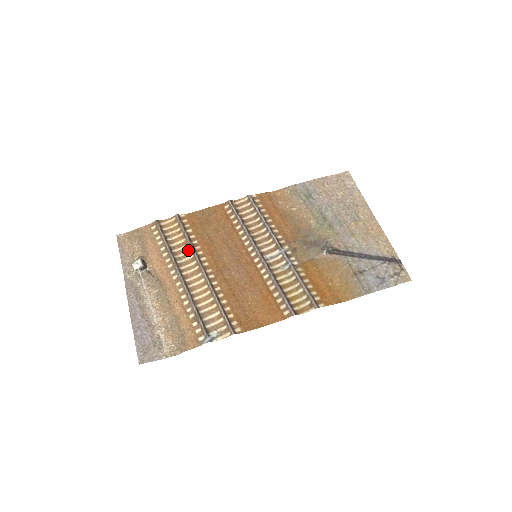
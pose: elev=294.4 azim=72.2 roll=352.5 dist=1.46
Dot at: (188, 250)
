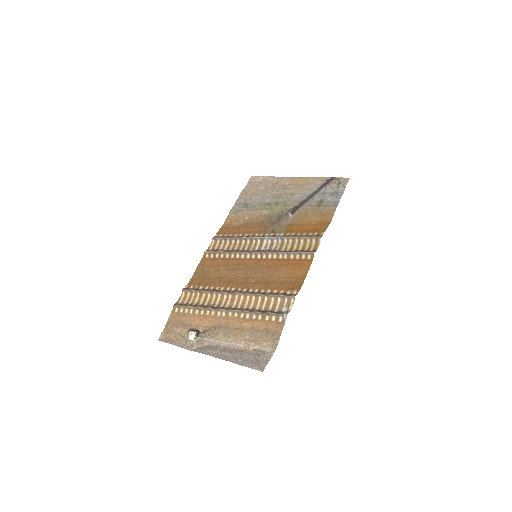
Dot at: (213, 296)
